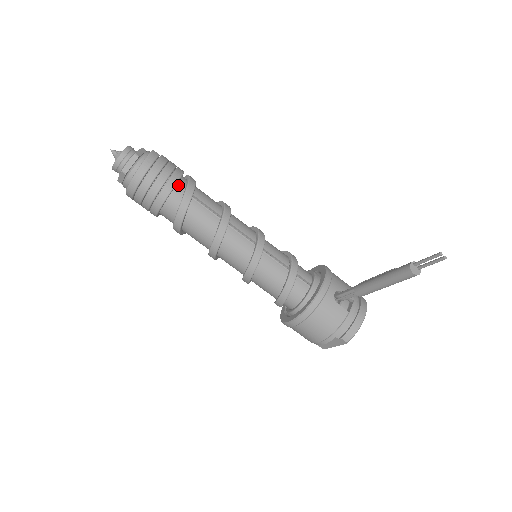
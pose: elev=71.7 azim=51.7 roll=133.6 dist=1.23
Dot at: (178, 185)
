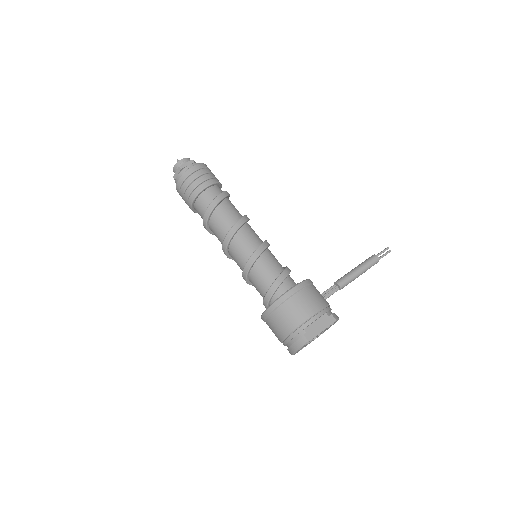
Dot at: occluded
